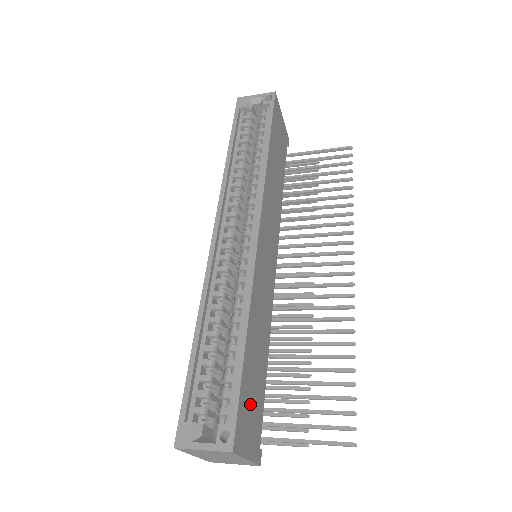
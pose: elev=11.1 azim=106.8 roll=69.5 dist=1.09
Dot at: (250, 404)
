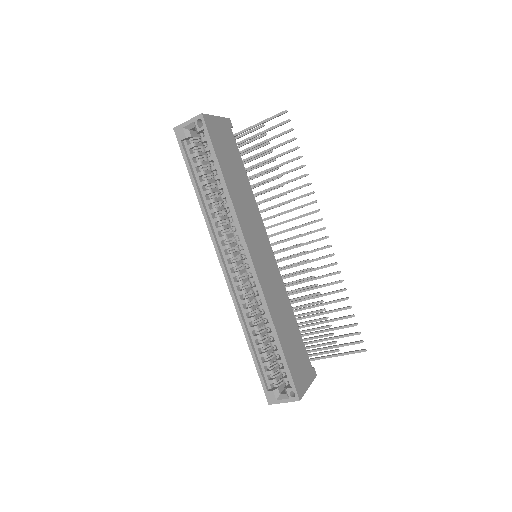
Dot at: (297, 362)
